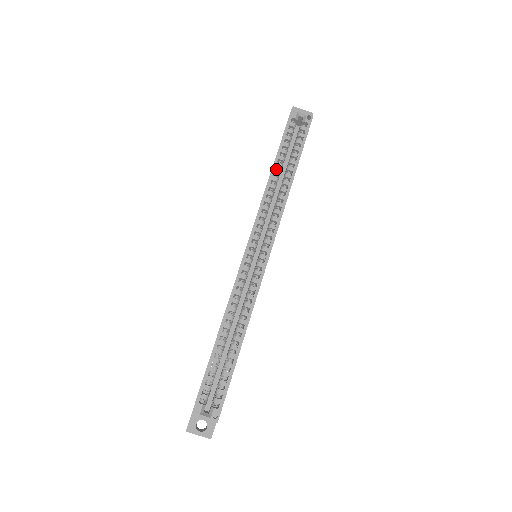
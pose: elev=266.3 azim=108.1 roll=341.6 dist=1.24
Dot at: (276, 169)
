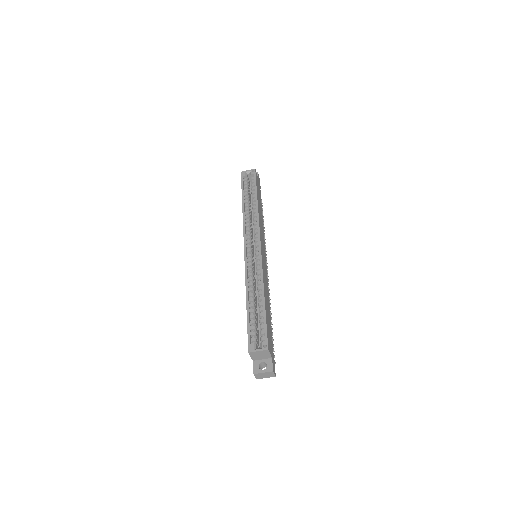
Dot at: occluded
